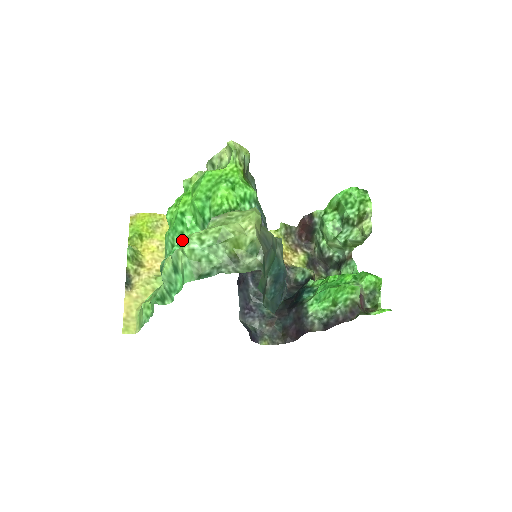
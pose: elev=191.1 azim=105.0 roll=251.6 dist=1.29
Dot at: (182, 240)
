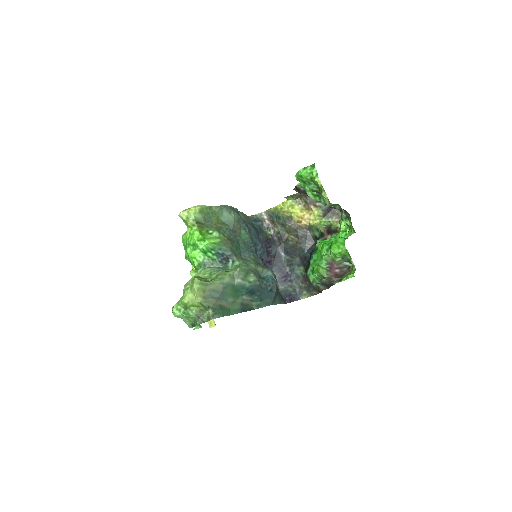
Dot at: occluded
